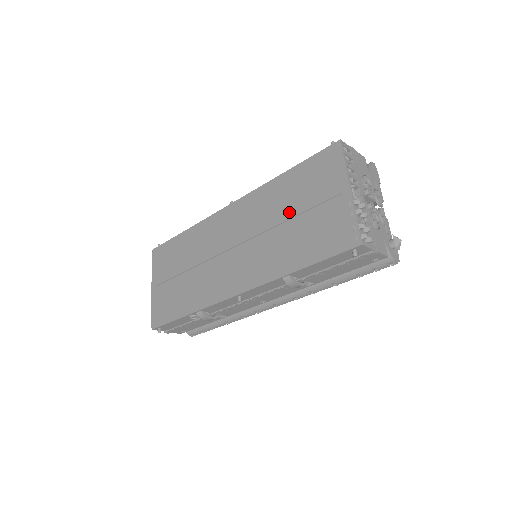
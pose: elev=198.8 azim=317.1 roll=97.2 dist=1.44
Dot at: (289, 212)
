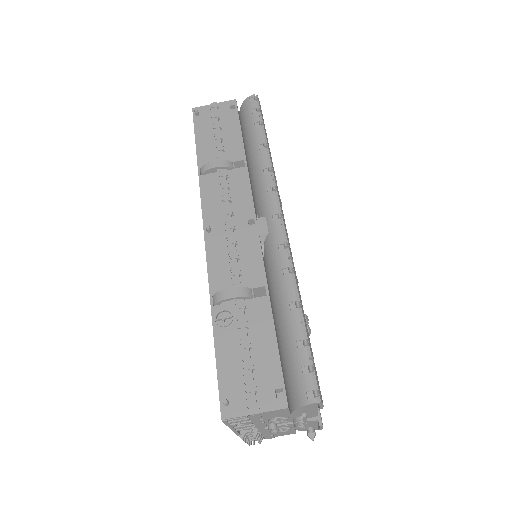
Dot at: occluded
